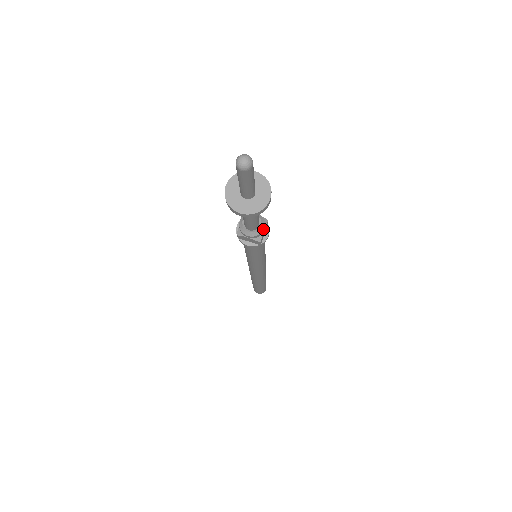
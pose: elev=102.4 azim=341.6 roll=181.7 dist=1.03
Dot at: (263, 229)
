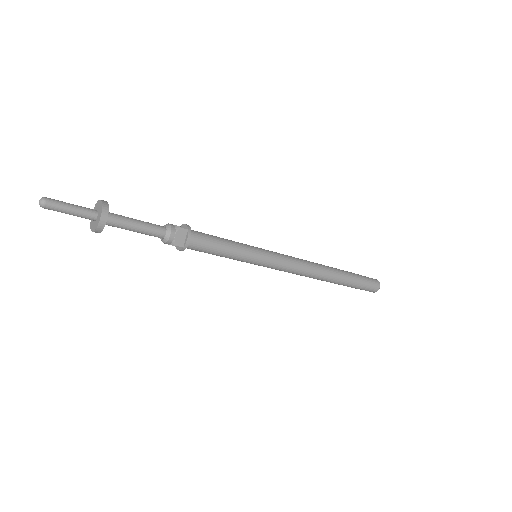
Dot at: (170, 236)
